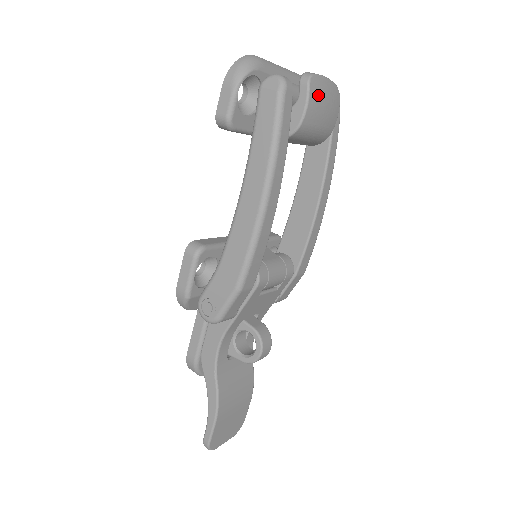
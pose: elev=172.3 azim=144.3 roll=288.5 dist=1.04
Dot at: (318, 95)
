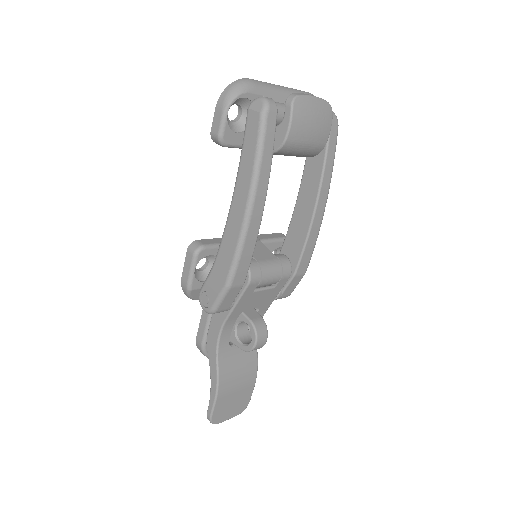
Dot at: (303, 114)
